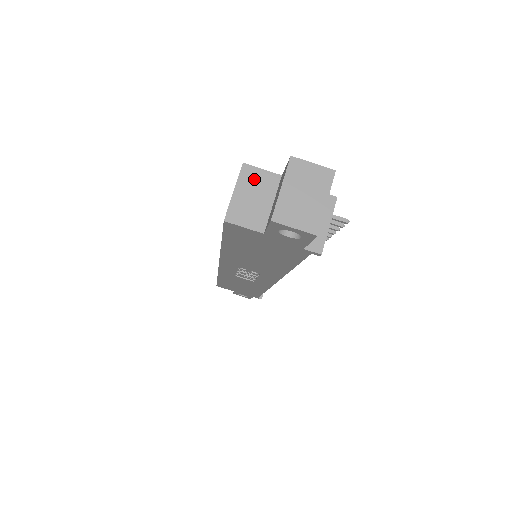
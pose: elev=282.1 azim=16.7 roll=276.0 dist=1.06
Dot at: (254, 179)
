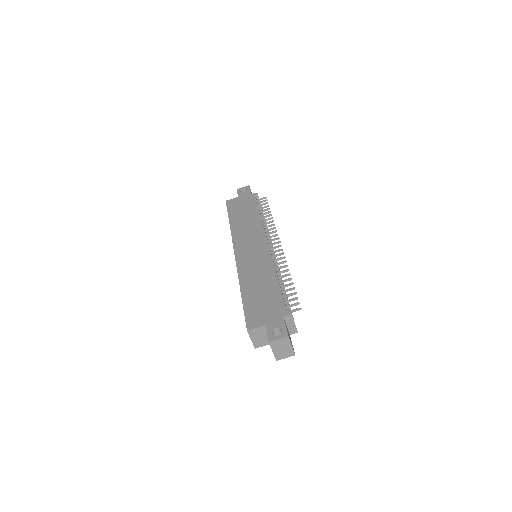
Dot at: (255, 332)
